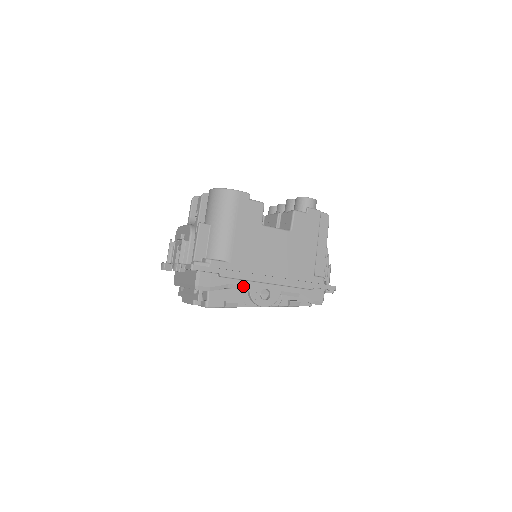
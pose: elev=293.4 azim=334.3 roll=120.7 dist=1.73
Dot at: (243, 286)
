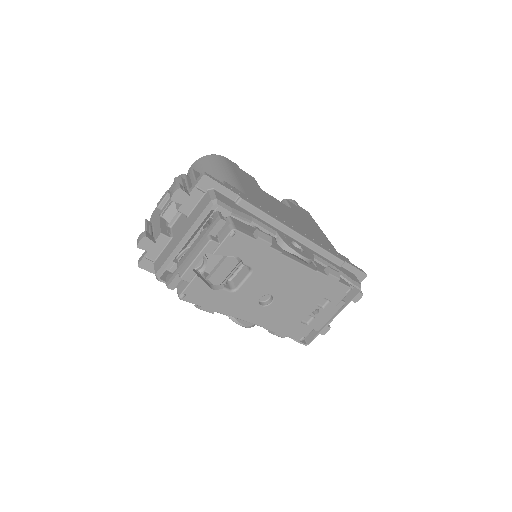
Dot at: (268, 227)
